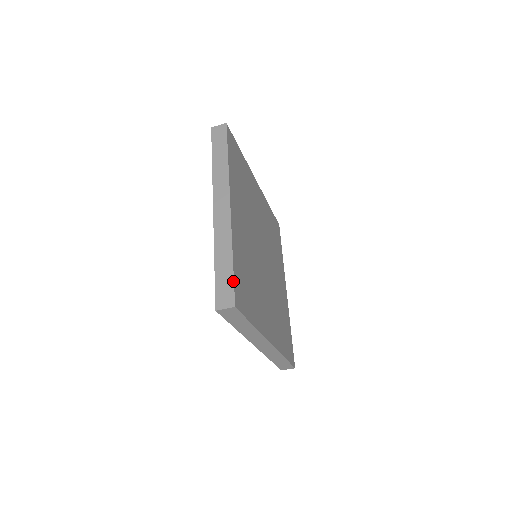
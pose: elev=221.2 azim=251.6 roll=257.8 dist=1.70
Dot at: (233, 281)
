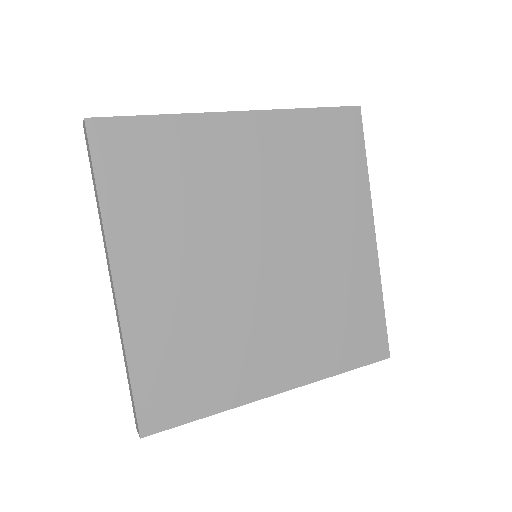
Dot at: (134, 404)
